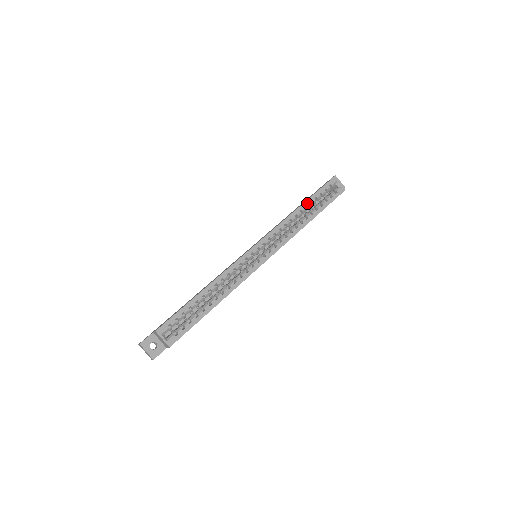
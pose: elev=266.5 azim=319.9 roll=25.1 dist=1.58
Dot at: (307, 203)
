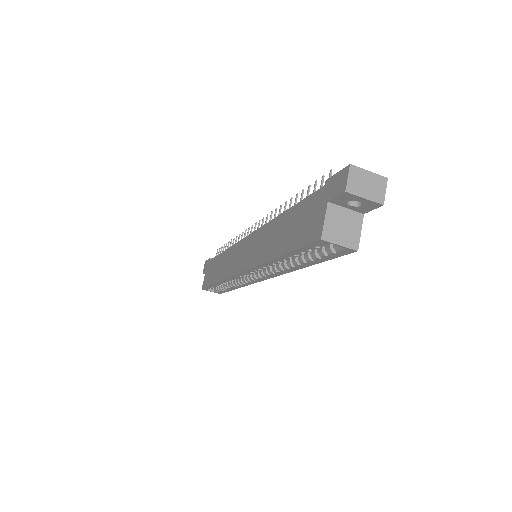
Dot at: (283, 258)
